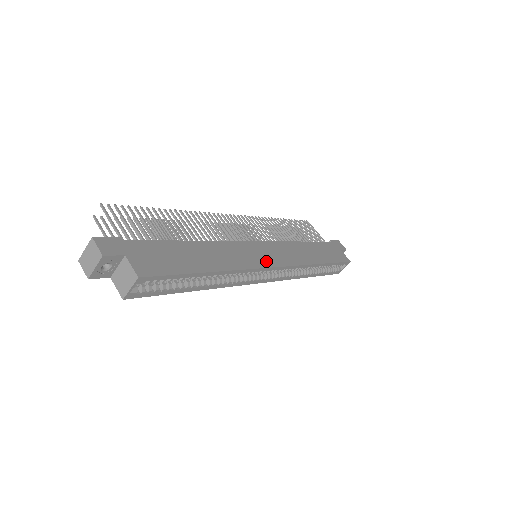
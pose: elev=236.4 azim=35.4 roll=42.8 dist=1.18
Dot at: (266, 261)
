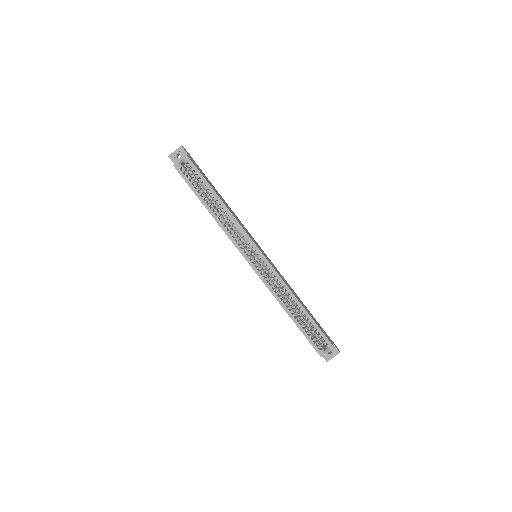
Dot at: (257, 246)
